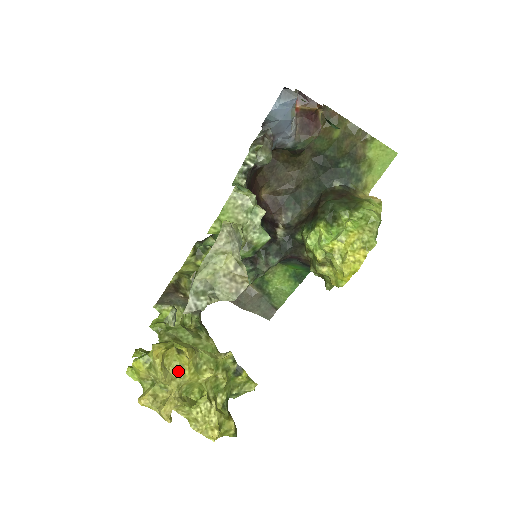
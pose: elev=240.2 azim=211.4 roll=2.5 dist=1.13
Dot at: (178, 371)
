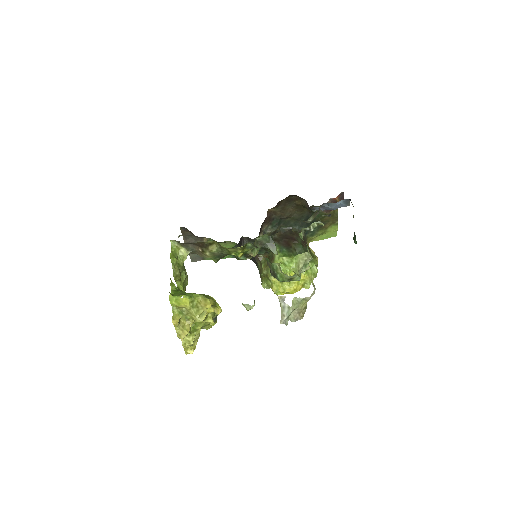
Dot at: occluded
